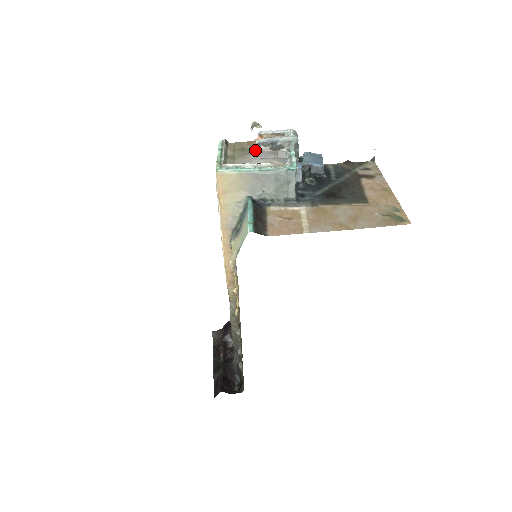
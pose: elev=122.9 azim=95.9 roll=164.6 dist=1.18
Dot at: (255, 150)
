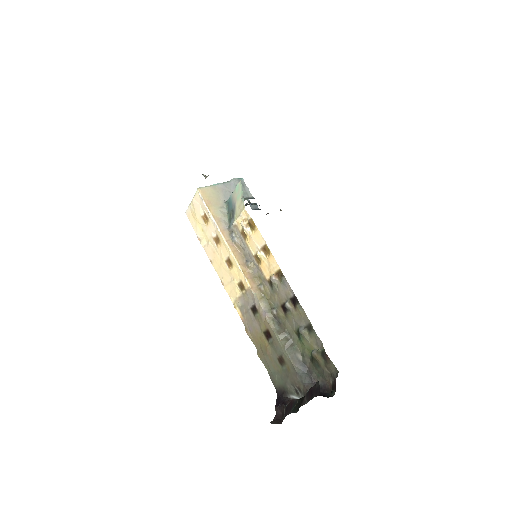
Dot at: occluded
